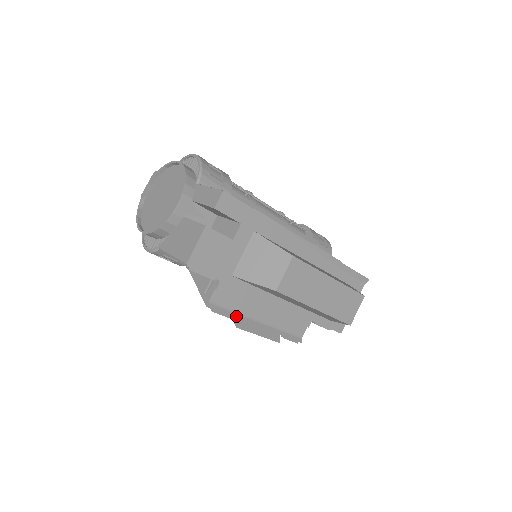
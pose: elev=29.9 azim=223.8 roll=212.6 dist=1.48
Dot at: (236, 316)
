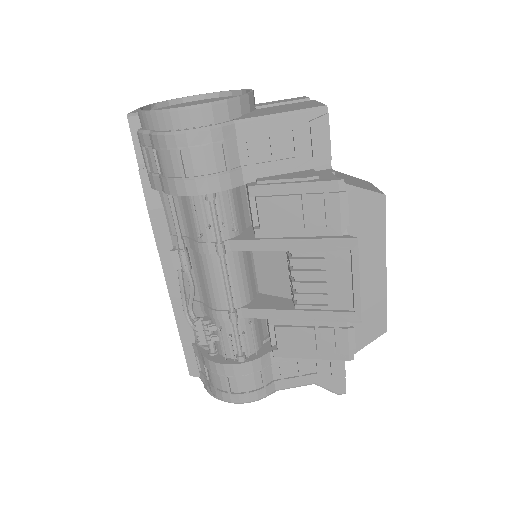
Dot at: (344, 232)
